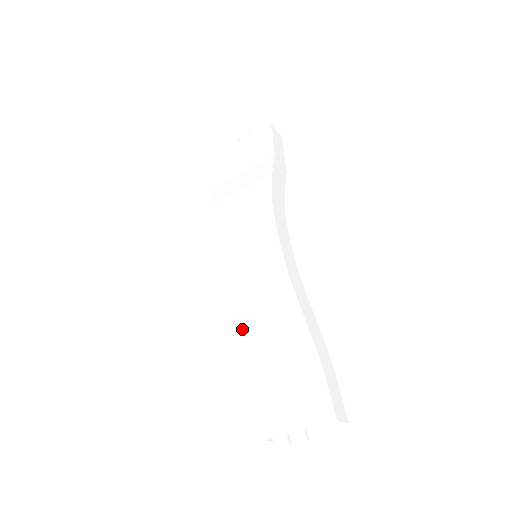
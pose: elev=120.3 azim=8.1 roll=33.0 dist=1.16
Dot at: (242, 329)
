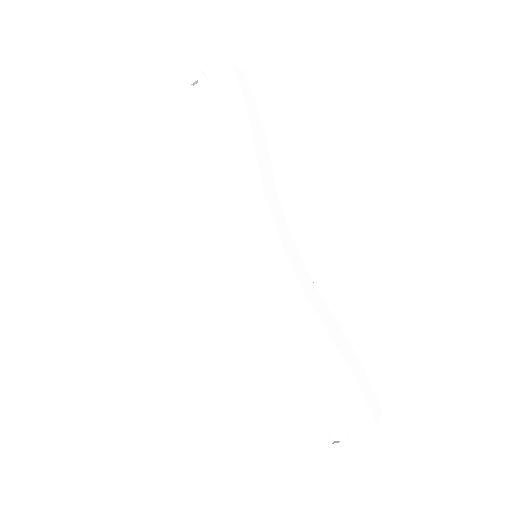
Dot at: (262, 347)
